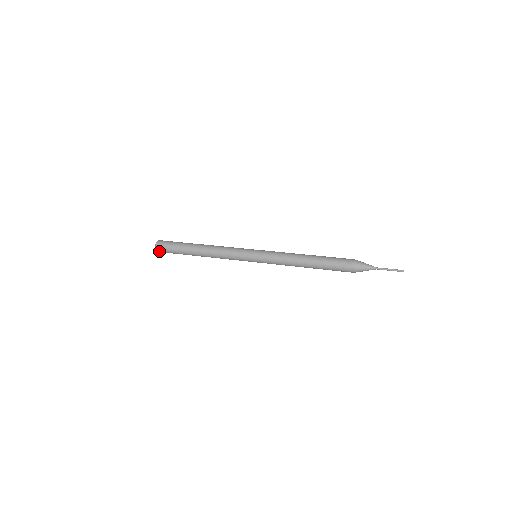
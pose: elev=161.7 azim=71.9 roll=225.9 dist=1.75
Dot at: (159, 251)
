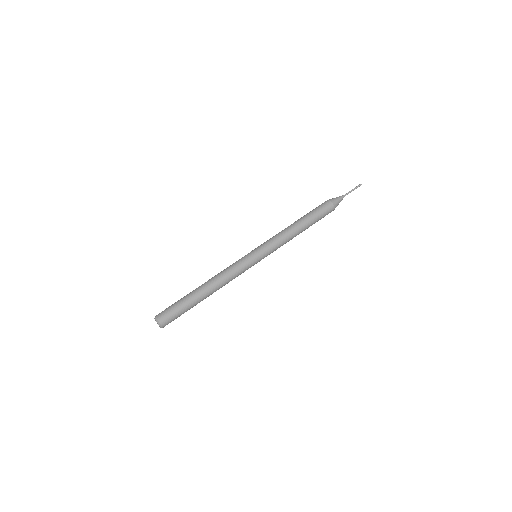
Dot at: occluded
